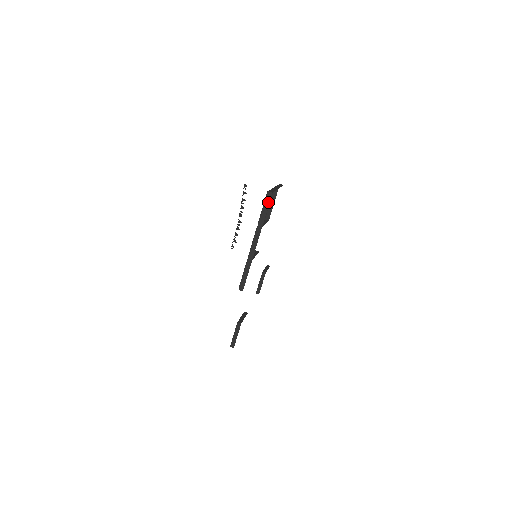
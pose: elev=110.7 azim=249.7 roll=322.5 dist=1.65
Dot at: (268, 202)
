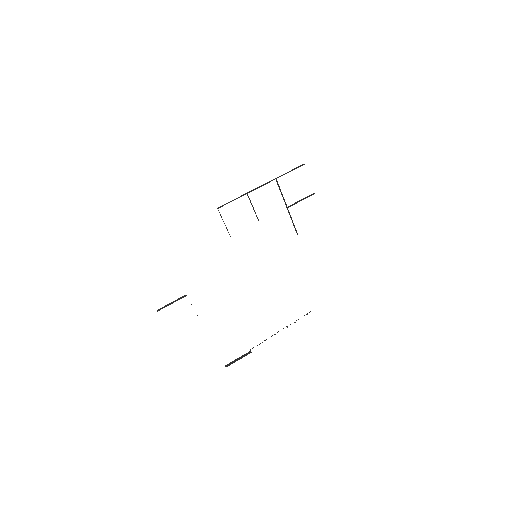
Dot at: (296, 168)
